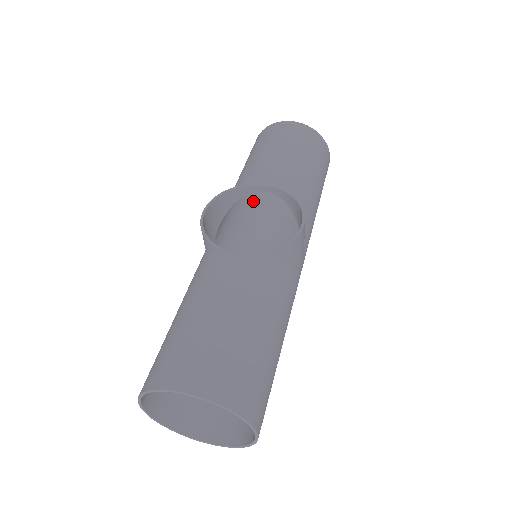
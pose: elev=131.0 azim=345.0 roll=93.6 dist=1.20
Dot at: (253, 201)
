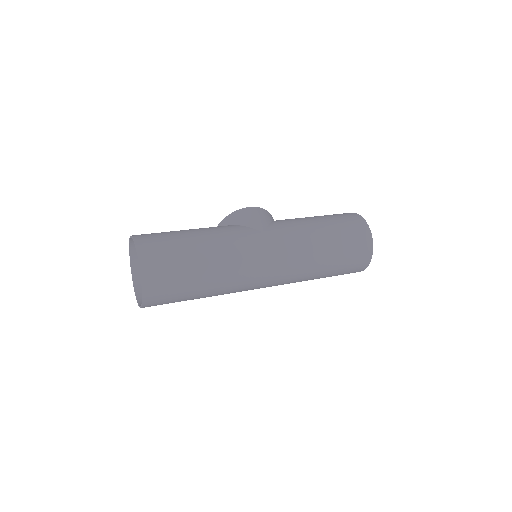
Dot at: occluded
